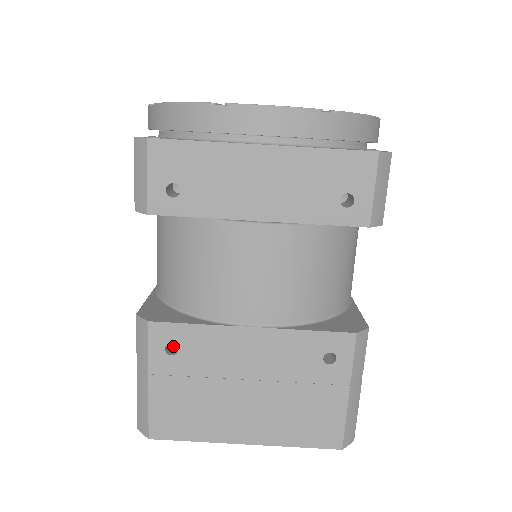
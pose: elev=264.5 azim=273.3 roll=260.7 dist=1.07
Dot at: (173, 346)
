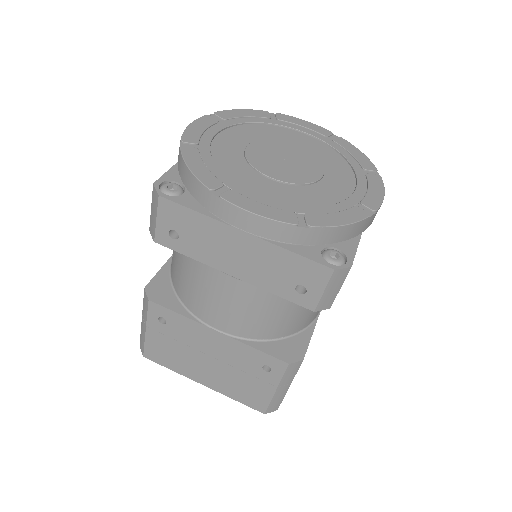
Dot at: occluded
